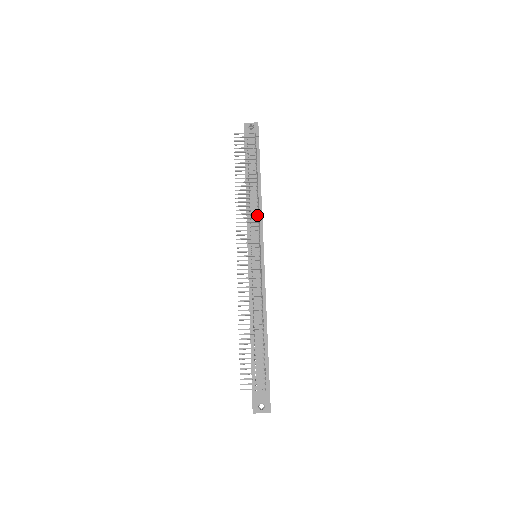
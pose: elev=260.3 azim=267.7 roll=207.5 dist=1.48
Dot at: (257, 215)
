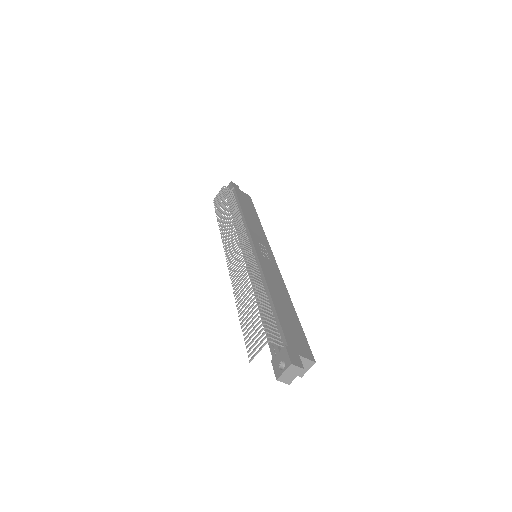
Dot at: (244, 229)
